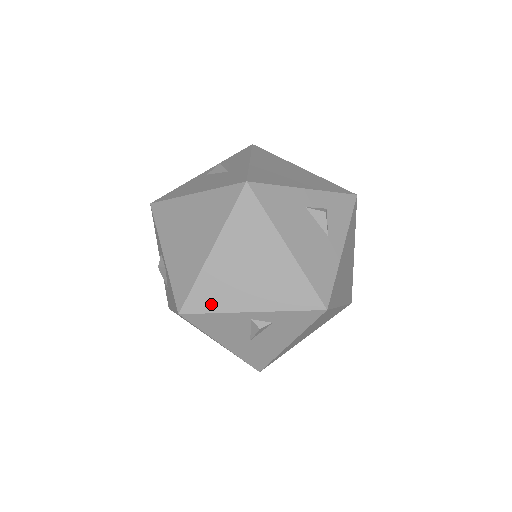
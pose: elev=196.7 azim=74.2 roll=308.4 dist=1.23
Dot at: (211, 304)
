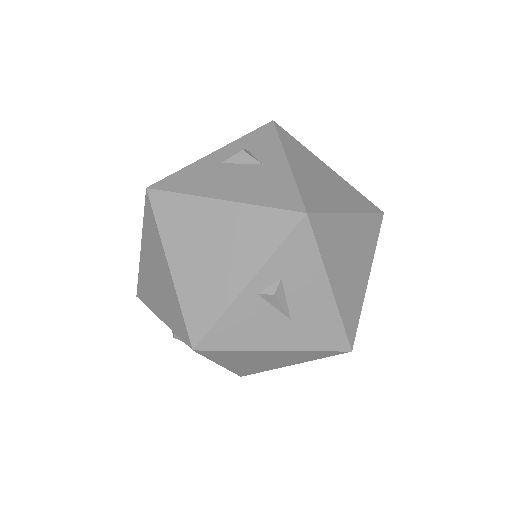
Dot at: (209, 313)
